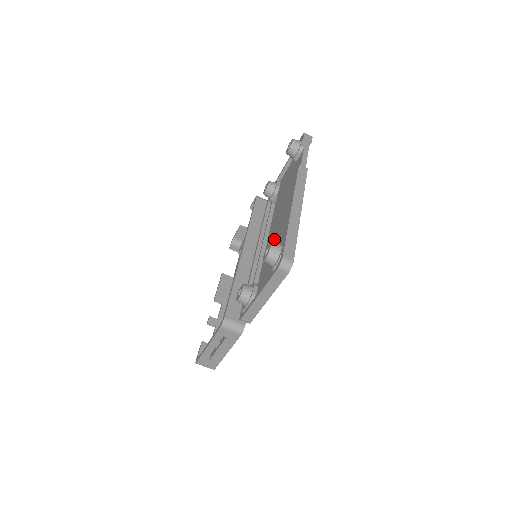
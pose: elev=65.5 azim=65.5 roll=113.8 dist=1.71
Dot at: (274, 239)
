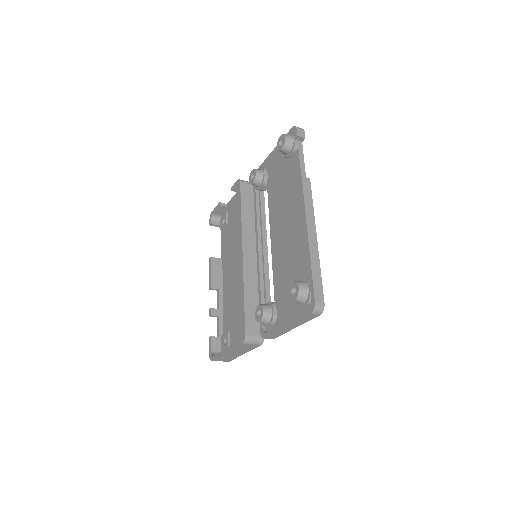
Dot at: (284, 256)
